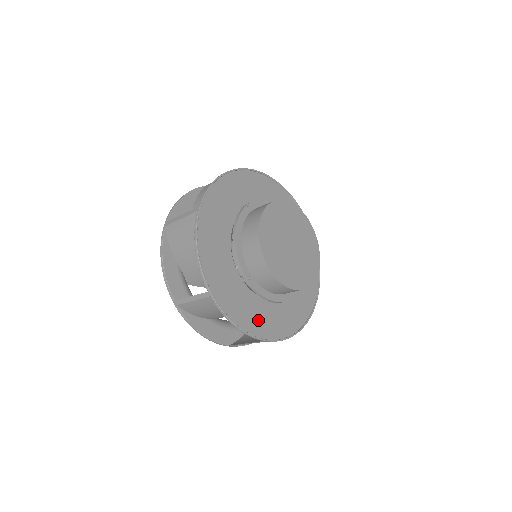
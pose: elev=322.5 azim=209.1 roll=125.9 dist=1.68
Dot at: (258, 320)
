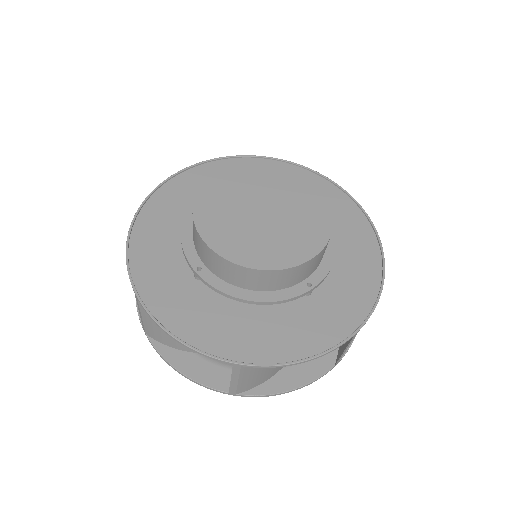
Dot at: (225, 332)
